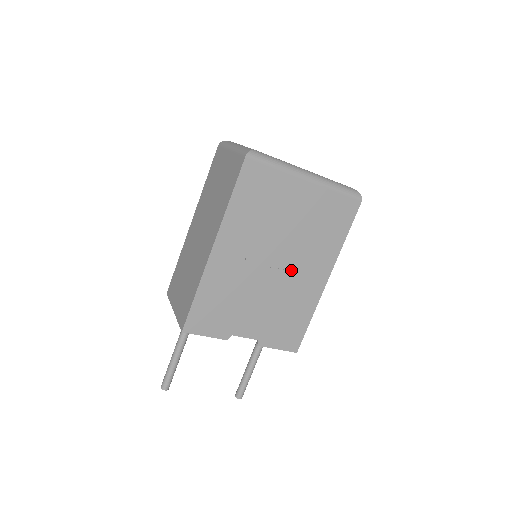
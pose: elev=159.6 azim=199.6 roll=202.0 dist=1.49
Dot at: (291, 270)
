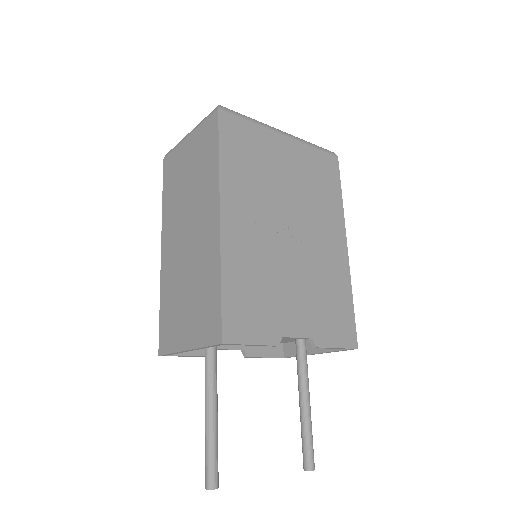
Dot at: (309, 238)
